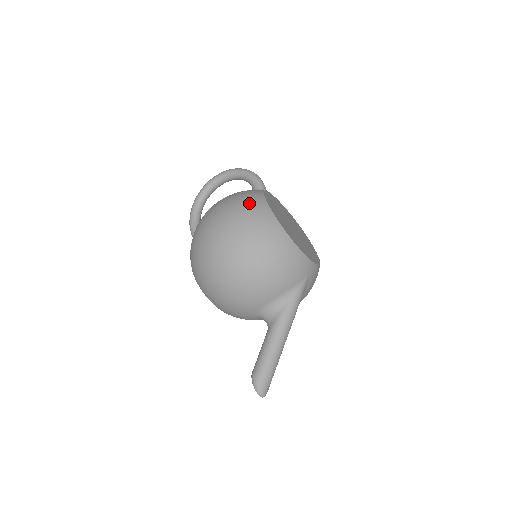
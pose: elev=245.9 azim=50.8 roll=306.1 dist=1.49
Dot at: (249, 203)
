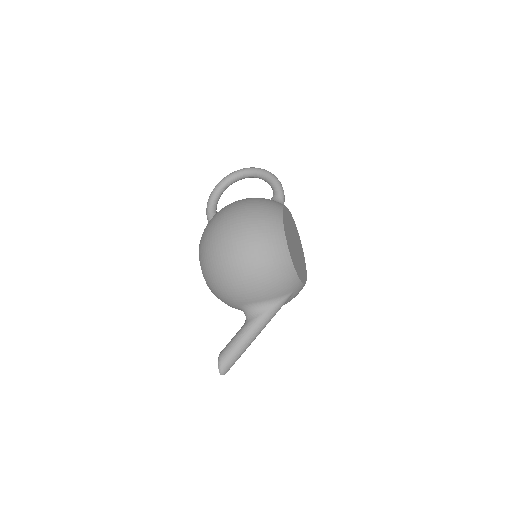
Dot at: (268, 216)
